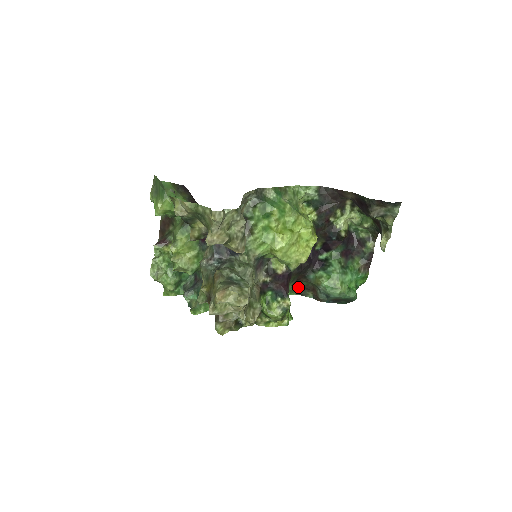
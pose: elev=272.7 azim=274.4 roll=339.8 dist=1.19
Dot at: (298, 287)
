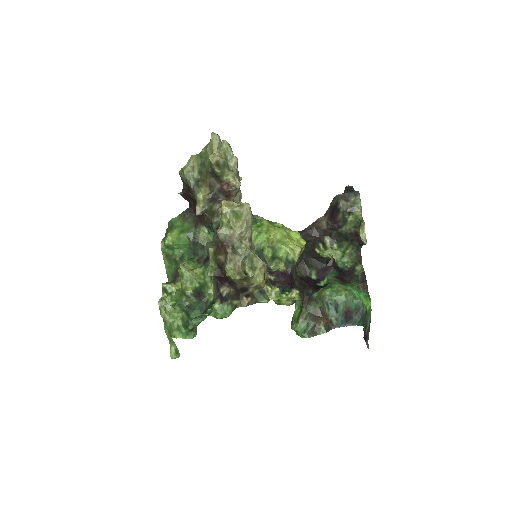
Dot at: (307, 322)
